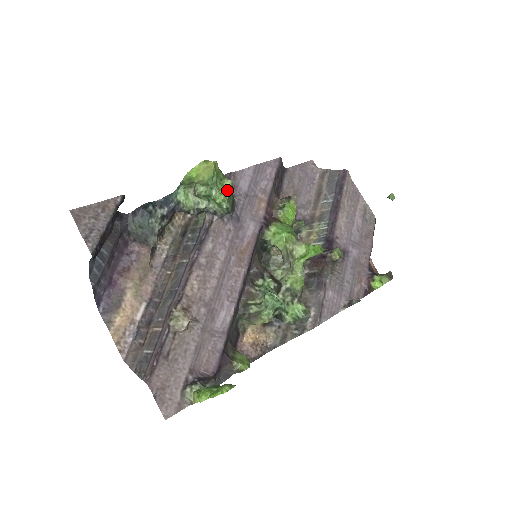
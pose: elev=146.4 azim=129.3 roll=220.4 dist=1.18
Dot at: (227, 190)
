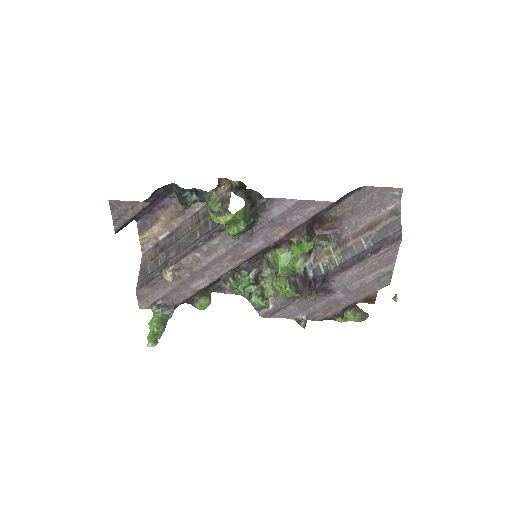
Dot at: (237, 231)
